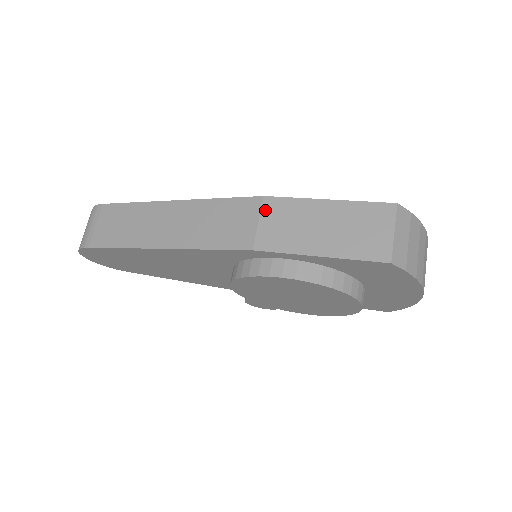
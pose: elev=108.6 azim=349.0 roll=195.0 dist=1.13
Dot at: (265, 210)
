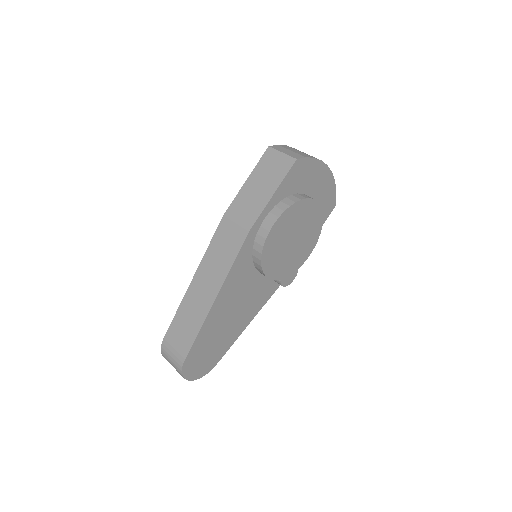
Dot at: (231, 217)
